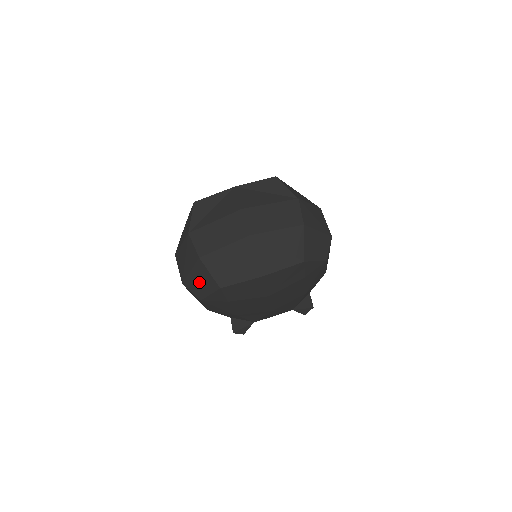
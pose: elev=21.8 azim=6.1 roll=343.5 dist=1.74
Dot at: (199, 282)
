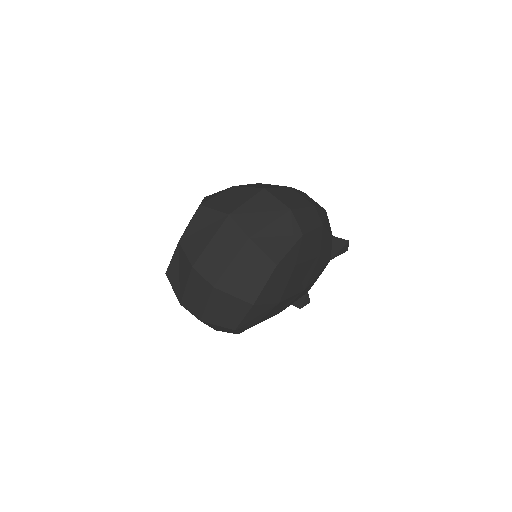
Dot at: occluded
